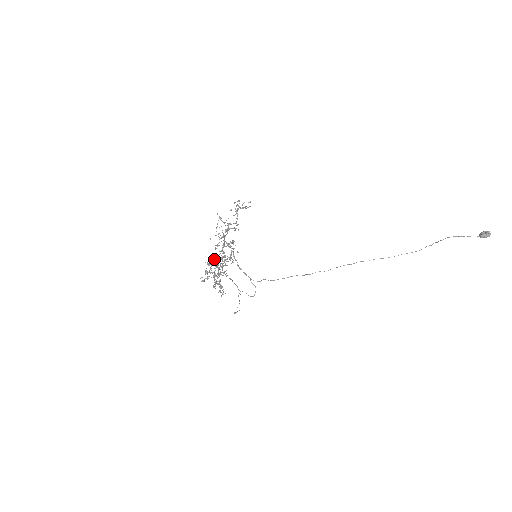
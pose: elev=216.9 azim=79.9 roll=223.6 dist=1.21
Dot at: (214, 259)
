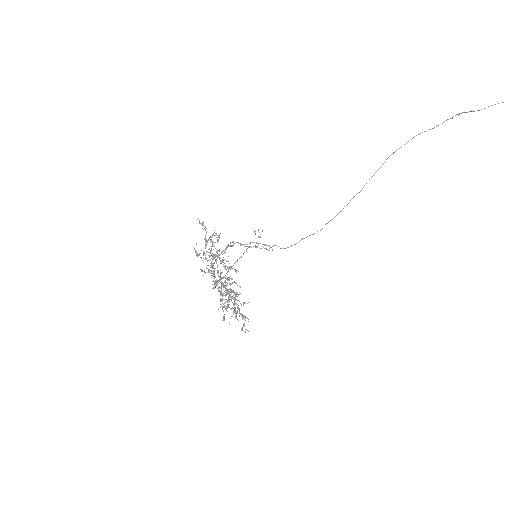
Dot at: occluded
